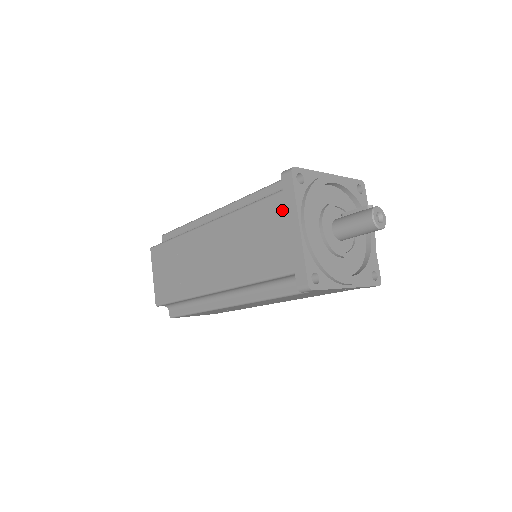
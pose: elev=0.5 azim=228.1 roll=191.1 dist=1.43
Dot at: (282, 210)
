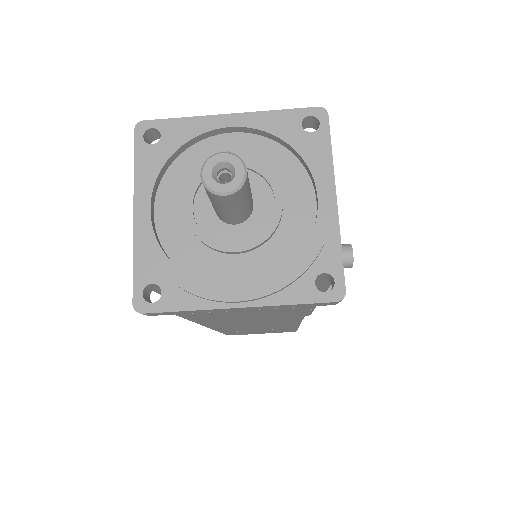
Dot at: occluded
